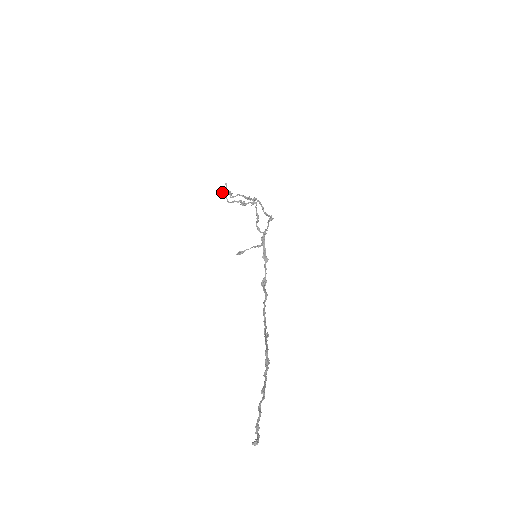
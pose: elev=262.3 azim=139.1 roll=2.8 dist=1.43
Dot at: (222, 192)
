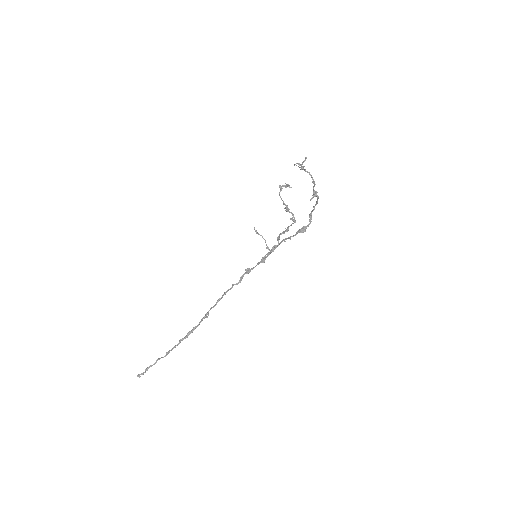
Dot at: (294, 164)
